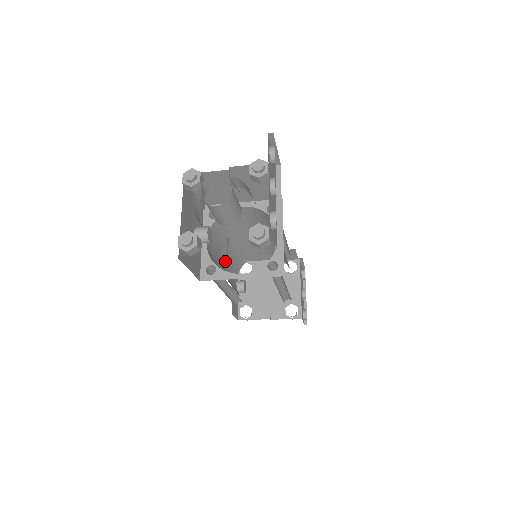
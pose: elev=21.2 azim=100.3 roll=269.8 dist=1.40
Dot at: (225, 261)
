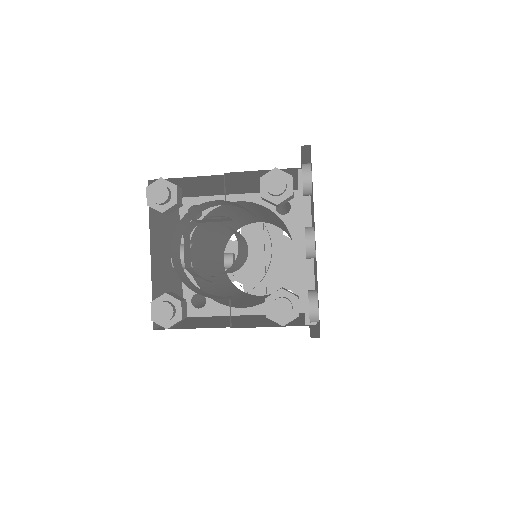
Dot at: (211, 251)
